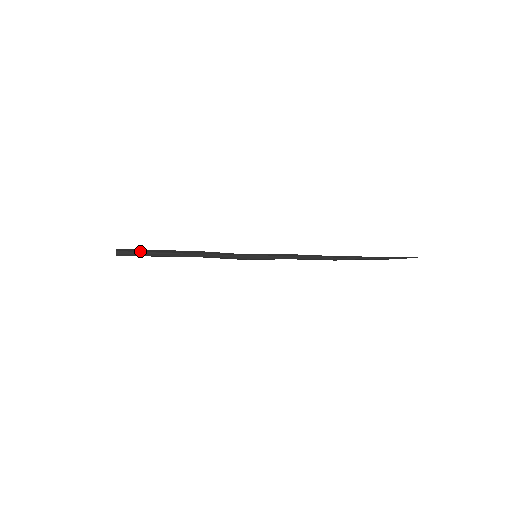
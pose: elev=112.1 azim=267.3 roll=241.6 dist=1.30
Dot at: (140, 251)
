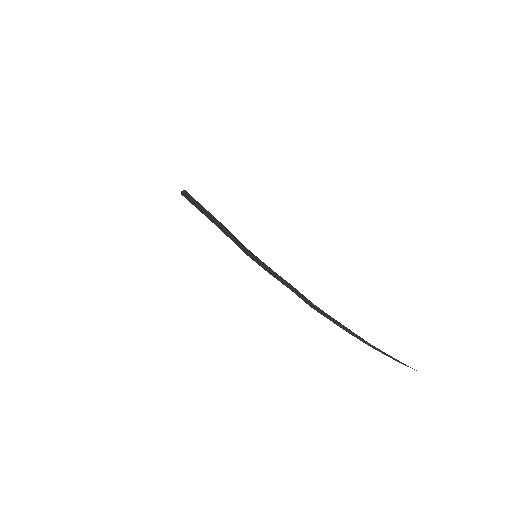
Dot at: (192, 200)
